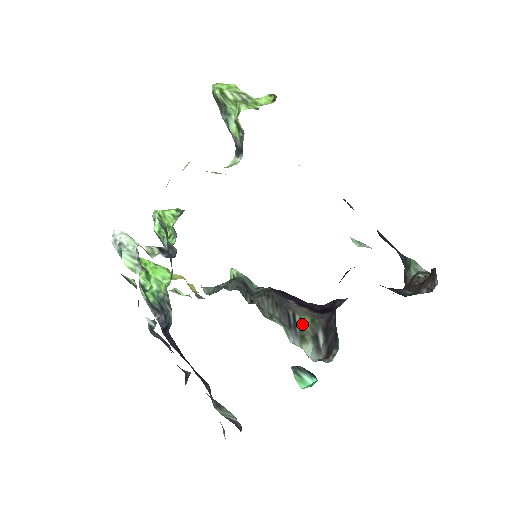
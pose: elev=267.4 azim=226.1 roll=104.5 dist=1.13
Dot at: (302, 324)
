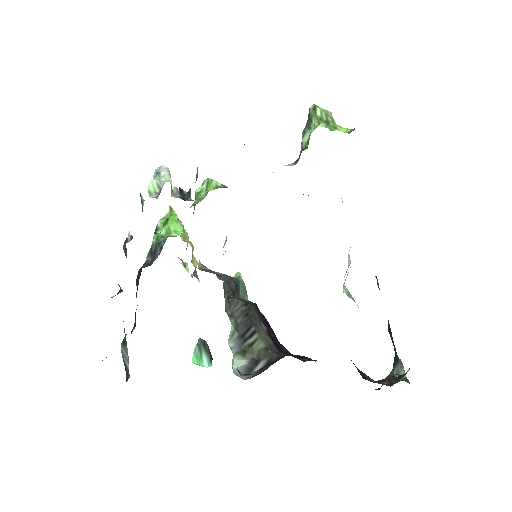
Dot at: (254, 343)
